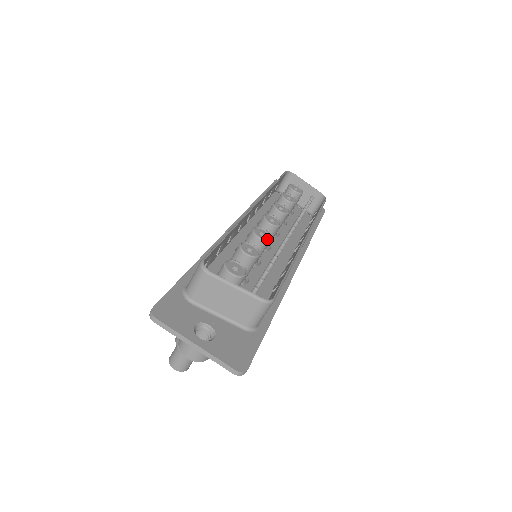
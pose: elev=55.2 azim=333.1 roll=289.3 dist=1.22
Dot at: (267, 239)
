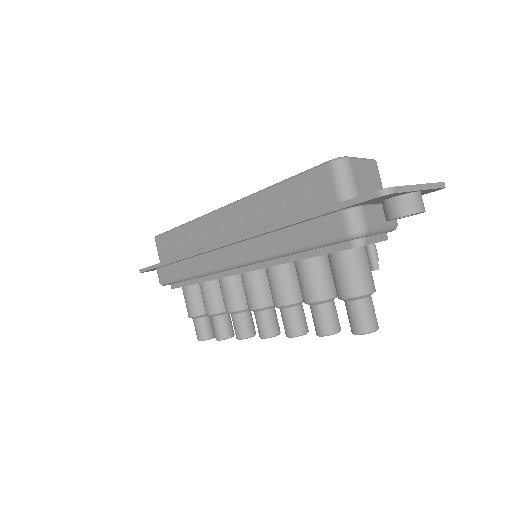
Dot at: occluded
